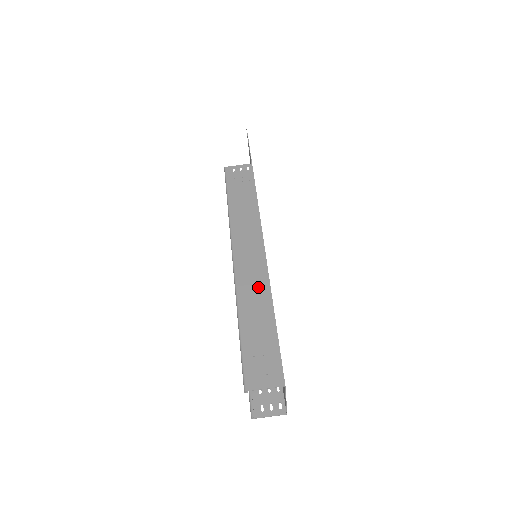
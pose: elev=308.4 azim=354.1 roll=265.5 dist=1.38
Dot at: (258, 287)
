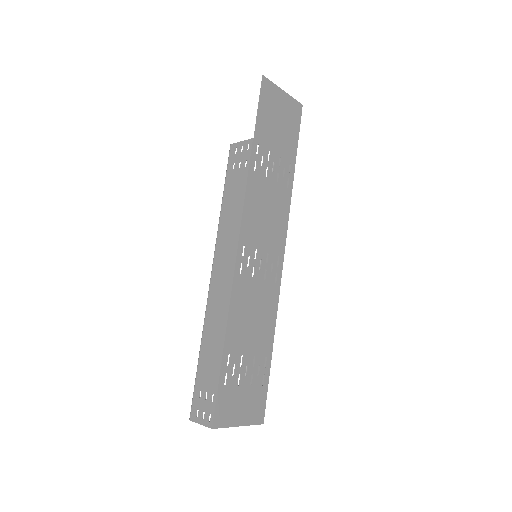
Dot at: (219, 317)
